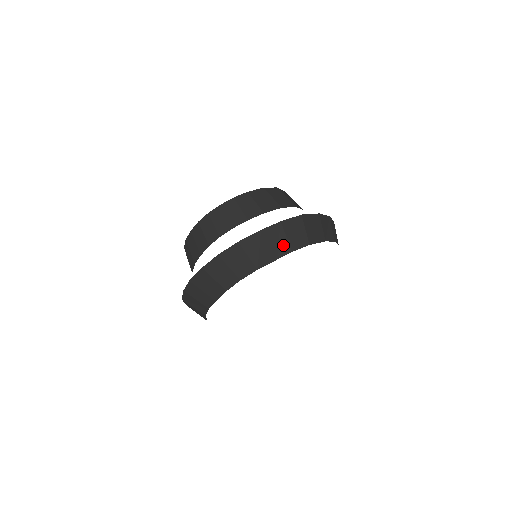
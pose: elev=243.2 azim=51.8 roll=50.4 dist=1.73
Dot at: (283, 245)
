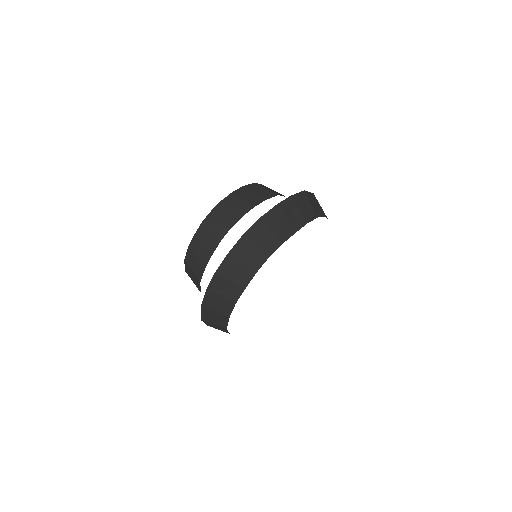
Dot at: (298, 218)
